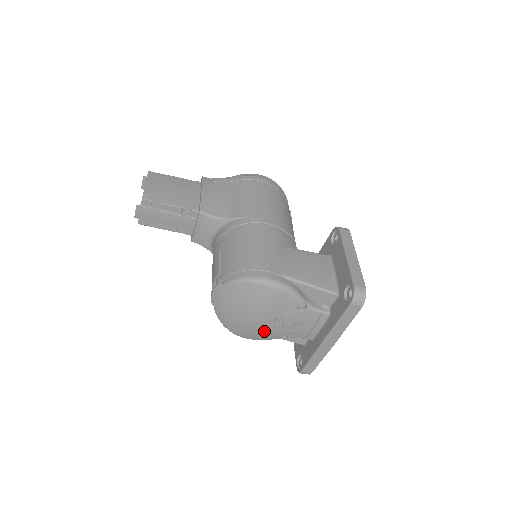
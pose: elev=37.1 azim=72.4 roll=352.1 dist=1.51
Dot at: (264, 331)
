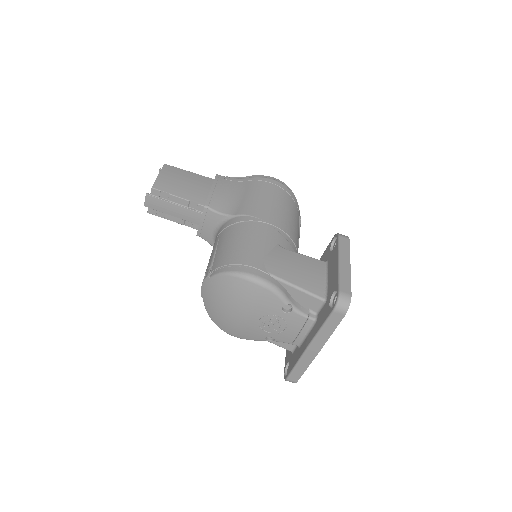
Dot at: (250, 330)
